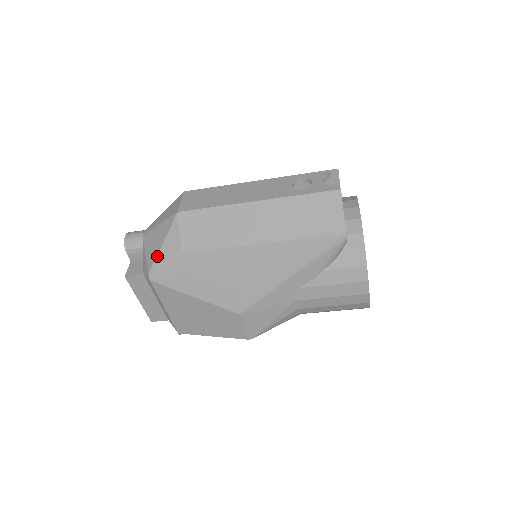
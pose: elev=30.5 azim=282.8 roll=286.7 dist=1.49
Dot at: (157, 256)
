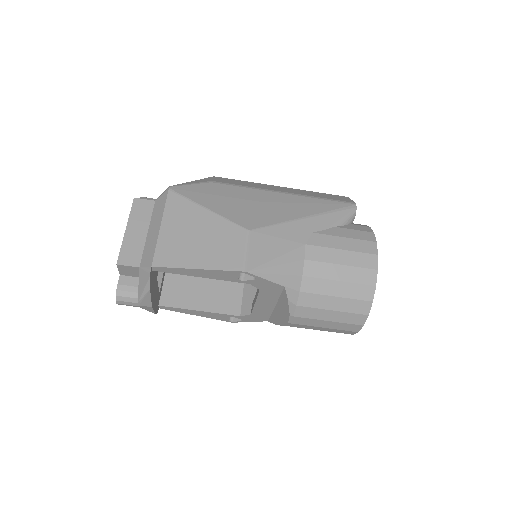
Dot at: (184, 183)
